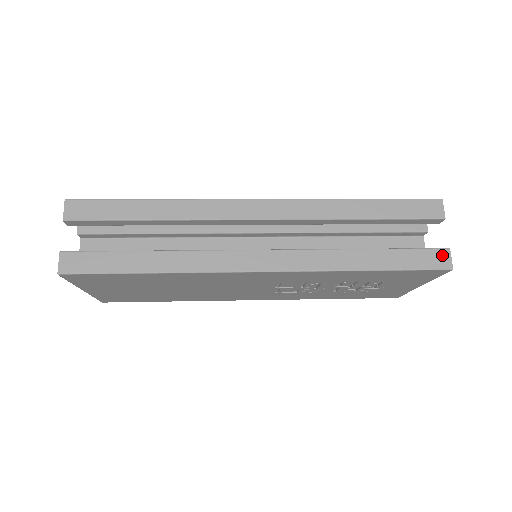
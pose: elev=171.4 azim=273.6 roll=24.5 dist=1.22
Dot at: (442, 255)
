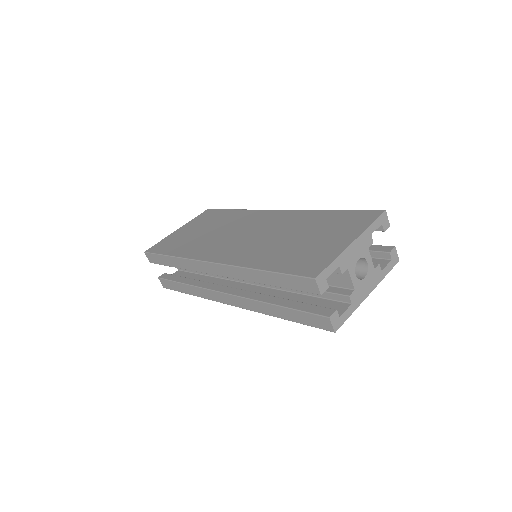
Dot at: (325, 321)
